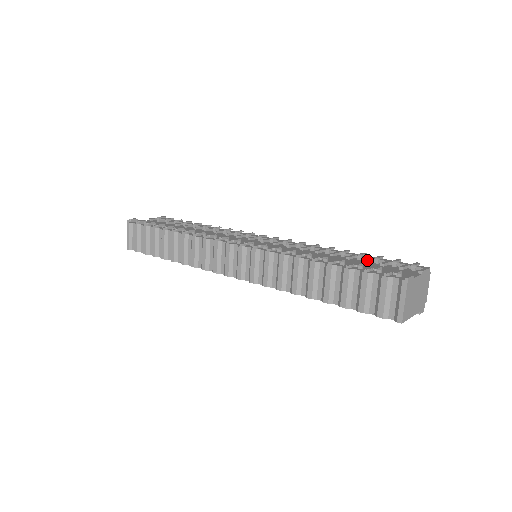
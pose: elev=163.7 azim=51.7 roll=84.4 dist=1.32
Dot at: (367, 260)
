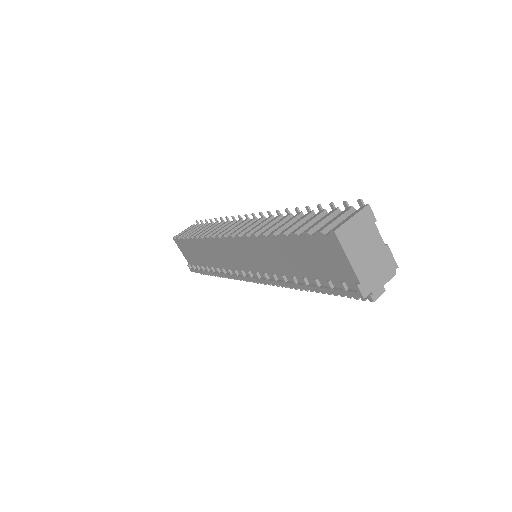
Dot at: occluded
